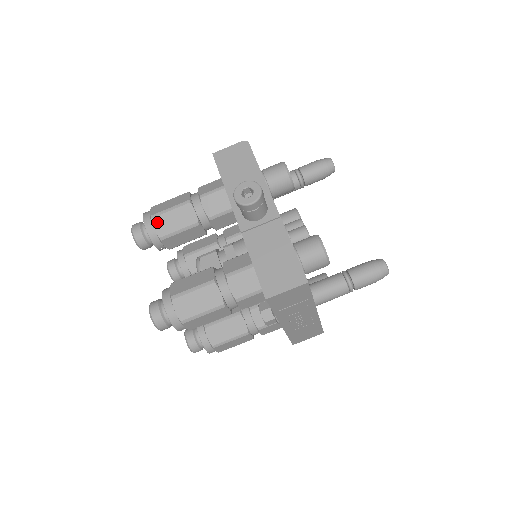
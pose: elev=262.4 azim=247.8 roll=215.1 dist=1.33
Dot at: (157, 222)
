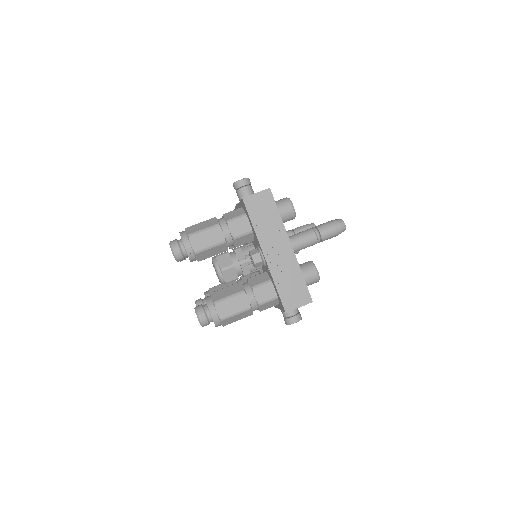
Dot at: occluded
